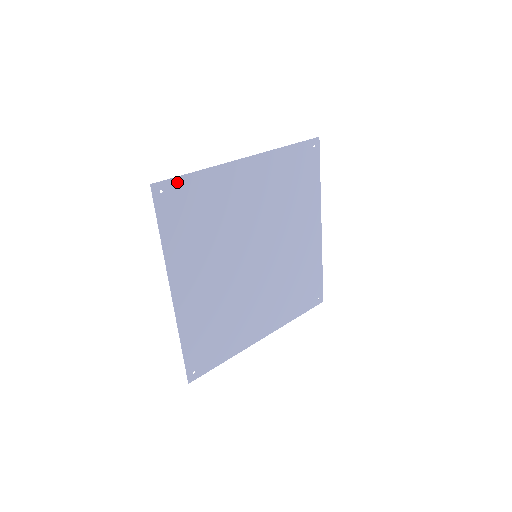
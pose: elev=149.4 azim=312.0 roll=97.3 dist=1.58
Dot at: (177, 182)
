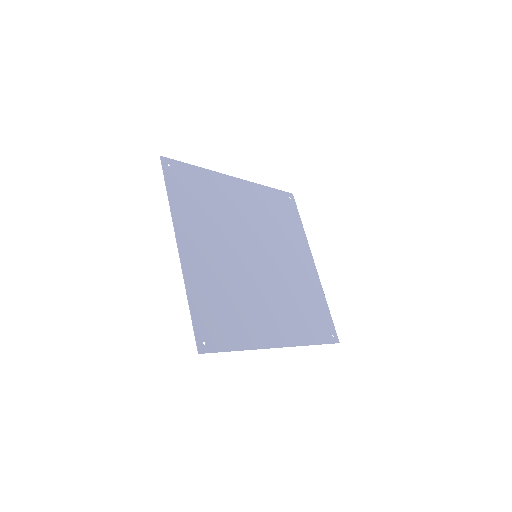
Dot at: (181, 165)
